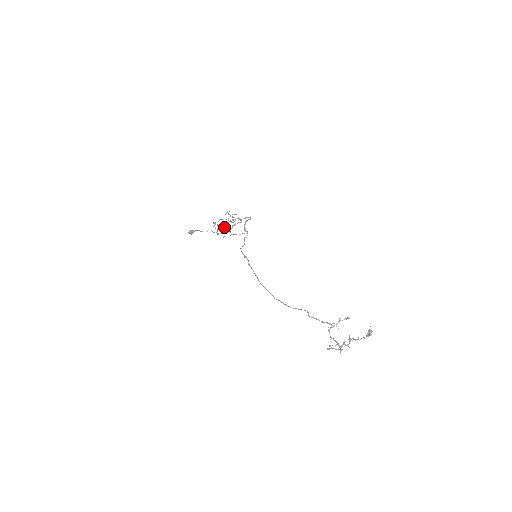
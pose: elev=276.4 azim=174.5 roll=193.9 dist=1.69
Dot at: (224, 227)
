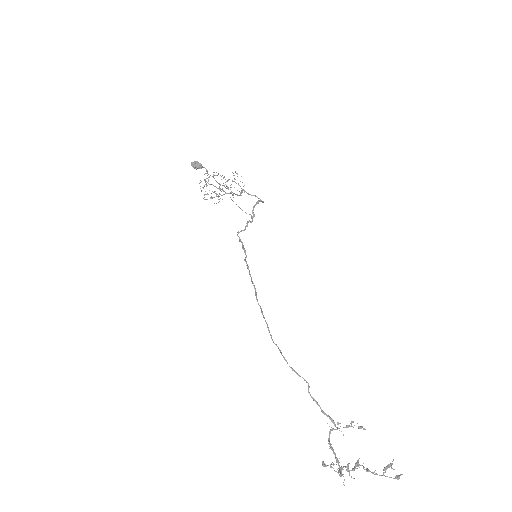
Dot at: occluded
